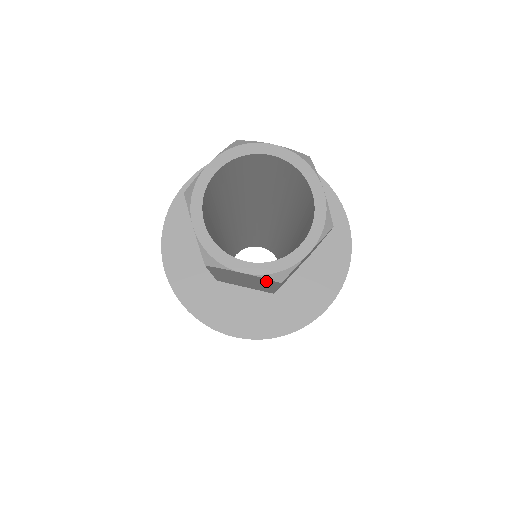
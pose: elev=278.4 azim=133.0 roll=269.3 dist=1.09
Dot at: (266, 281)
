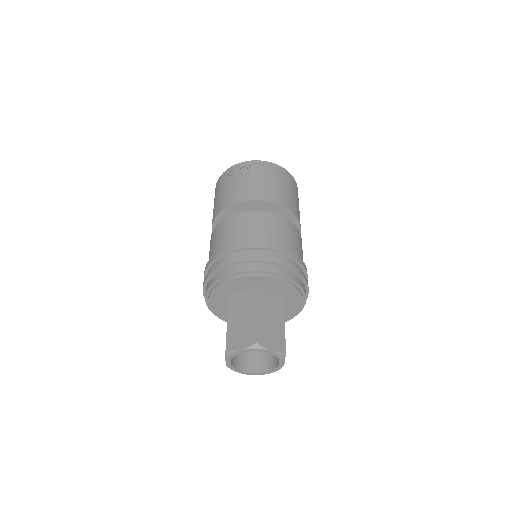
Dot at: occluded
